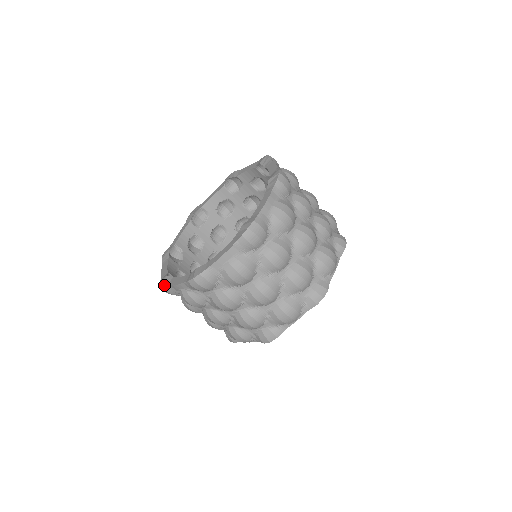
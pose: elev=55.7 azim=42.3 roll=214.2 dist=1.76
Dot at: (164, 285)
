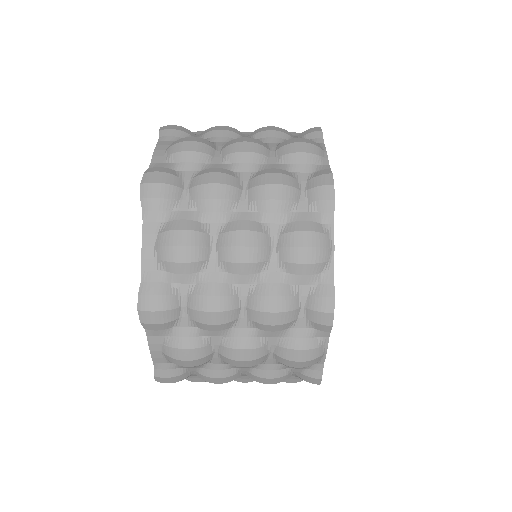
Dot at: occluded
